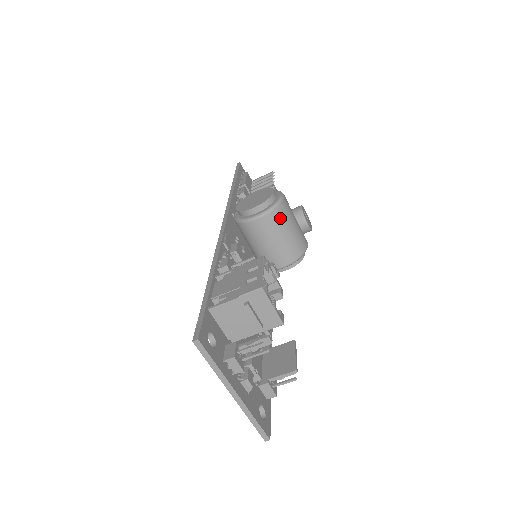
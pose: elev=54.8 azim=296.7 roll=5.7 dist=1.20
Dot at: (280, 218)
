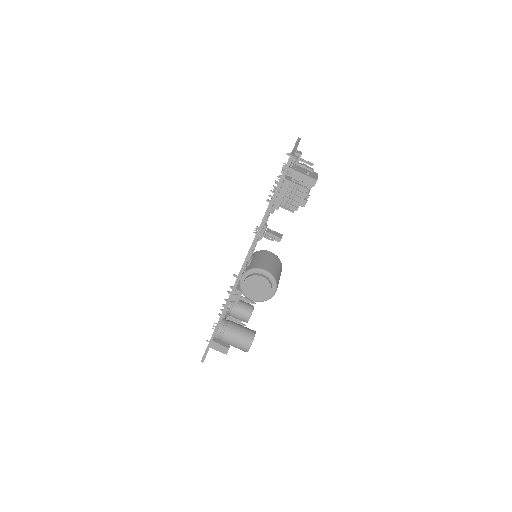
Dot at: (279, 264)
